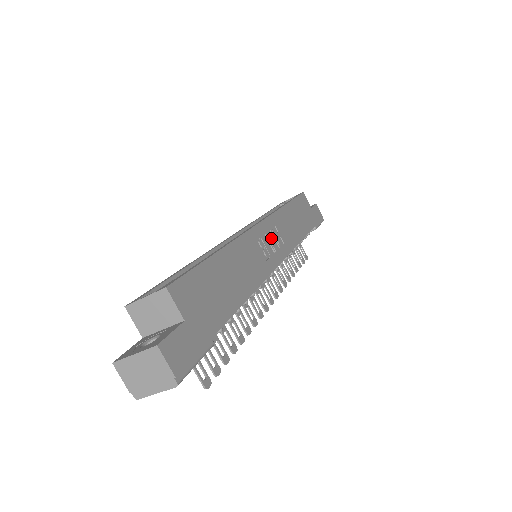
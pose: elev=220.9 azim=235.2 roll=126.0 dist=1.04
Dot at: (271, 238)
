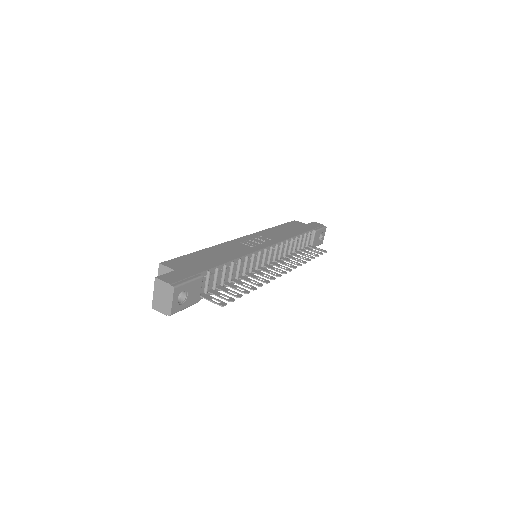
Dot at: (256, 240)
